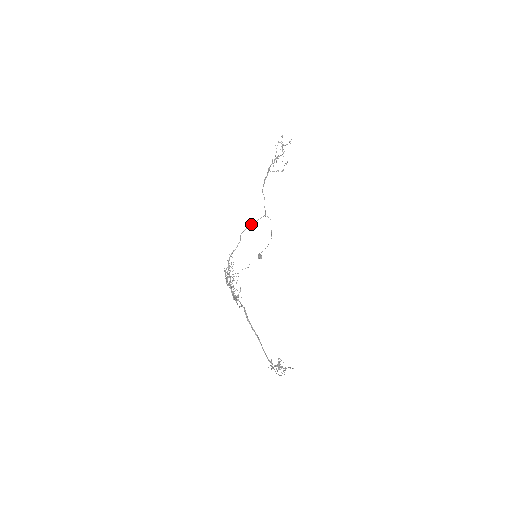
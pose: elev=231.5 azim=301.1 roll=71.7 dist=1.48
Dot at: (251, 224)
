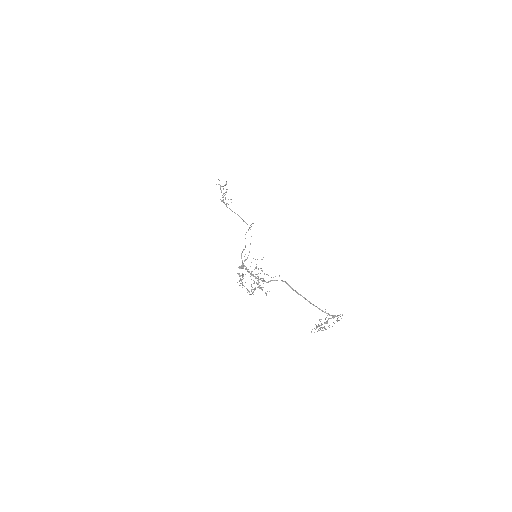
Dot at: (248, 229)
